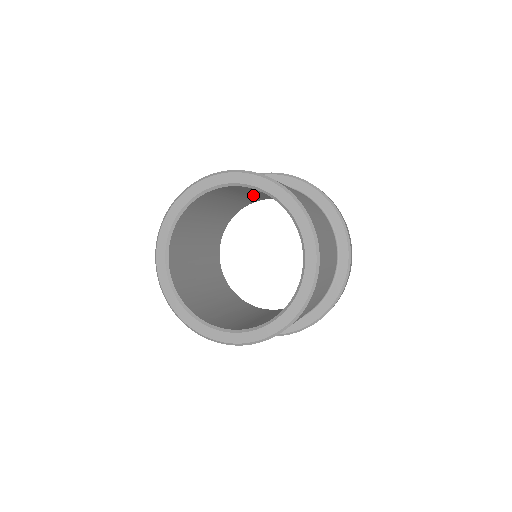
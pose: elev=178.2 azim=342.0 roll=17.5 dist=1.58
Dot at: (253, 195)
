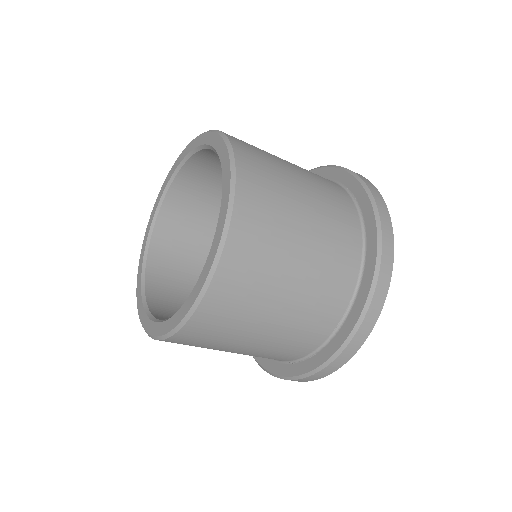
Dot at: occluded
